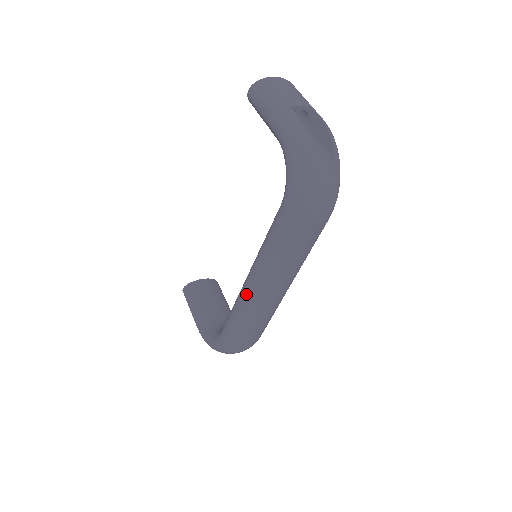
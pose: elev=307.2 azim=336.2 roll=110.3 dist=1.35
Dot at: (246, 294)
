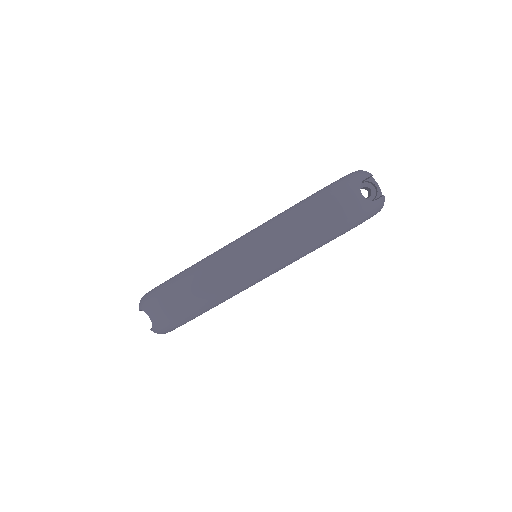
Dot at: (230, 244)
